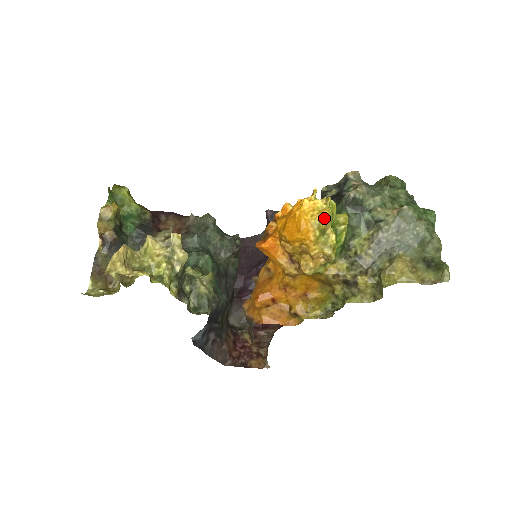
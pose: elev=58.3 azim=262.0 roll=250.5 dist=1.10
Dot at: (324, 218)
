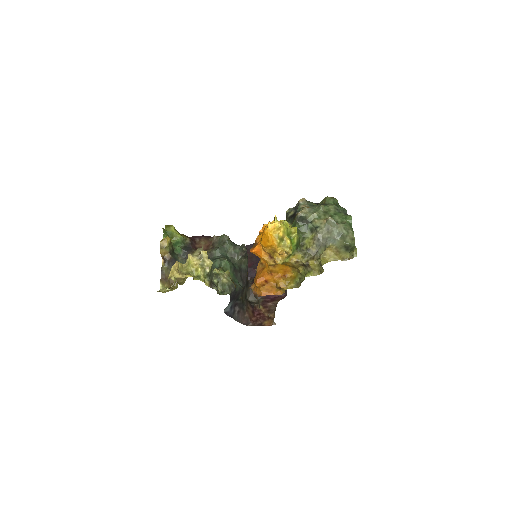
Dot at: (281, 232)
